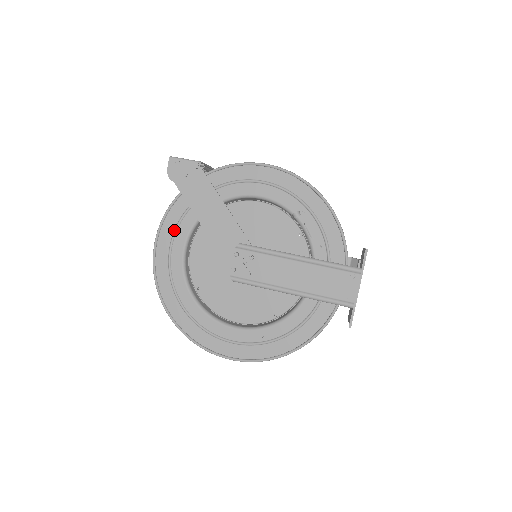
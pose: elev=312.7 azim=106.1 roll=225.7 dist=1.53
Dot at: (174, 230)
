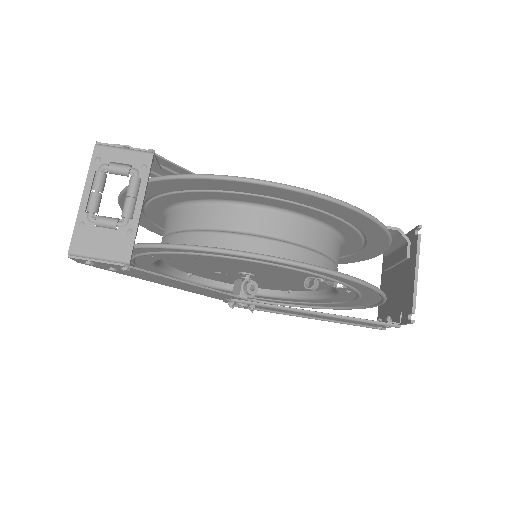
Dot at: occluded
